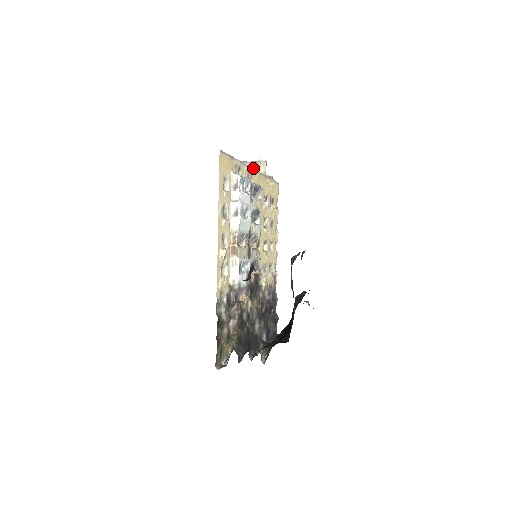
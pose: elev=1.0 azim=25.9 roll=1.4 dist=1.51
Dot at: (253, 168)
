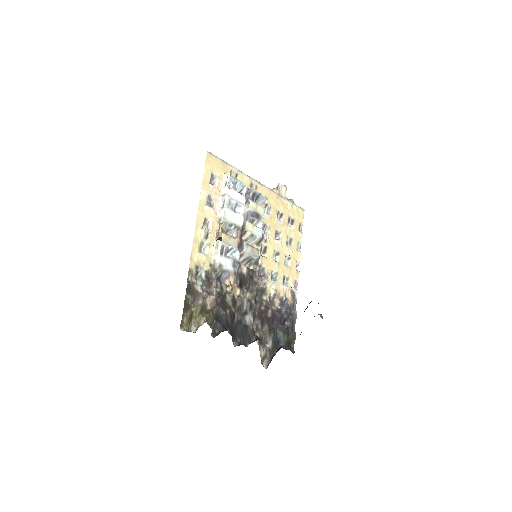
Dot at: occluded
